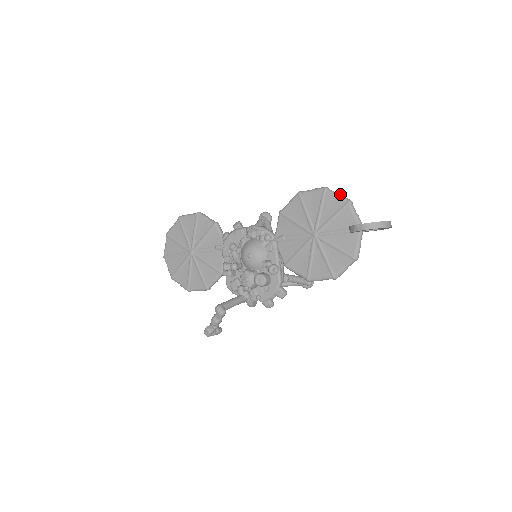
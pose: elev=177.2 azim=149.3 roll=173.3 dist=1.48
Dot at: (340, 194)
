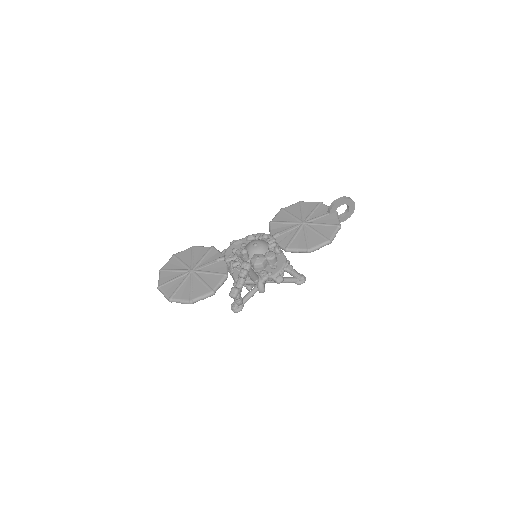
Dot at: (312, 202)
